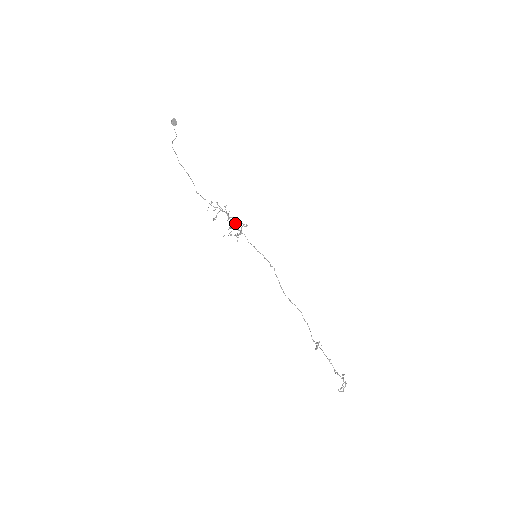
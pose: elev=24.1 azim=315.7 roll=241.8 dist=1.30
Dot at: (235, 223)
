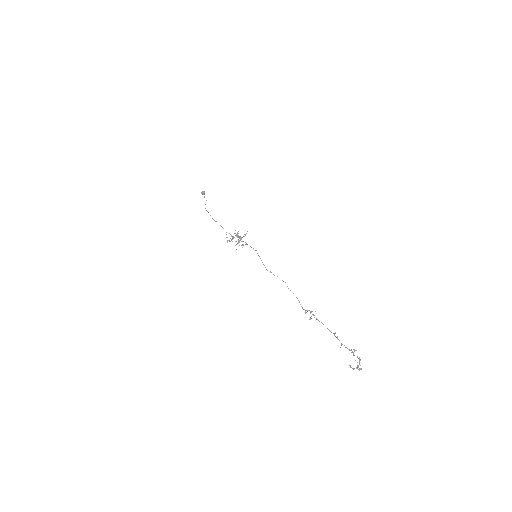
Dot at: occluded
